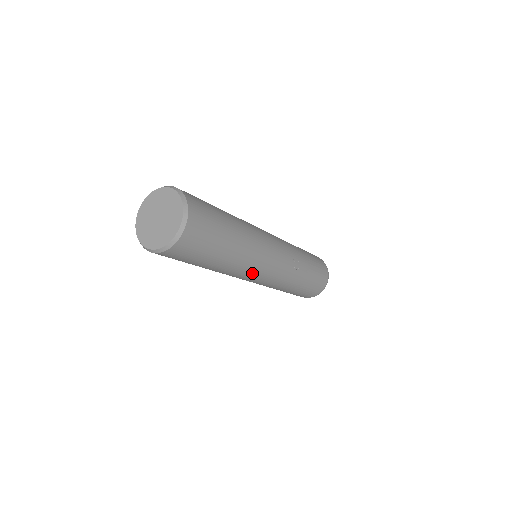
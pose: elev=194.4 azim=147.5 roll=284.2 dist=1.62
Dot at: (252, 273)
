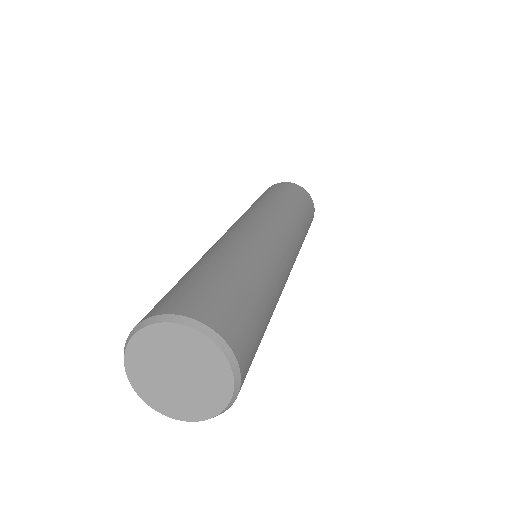
Dot at: occluded
